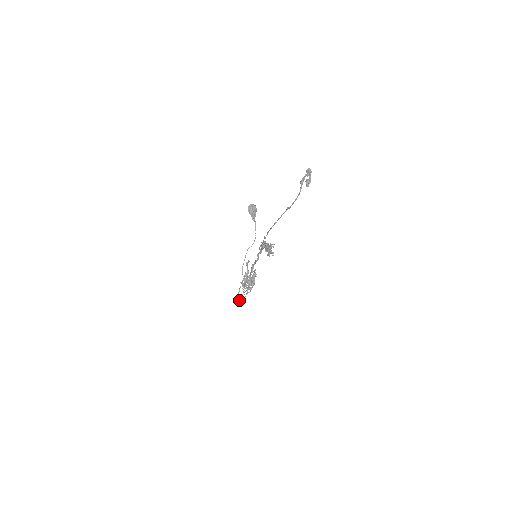
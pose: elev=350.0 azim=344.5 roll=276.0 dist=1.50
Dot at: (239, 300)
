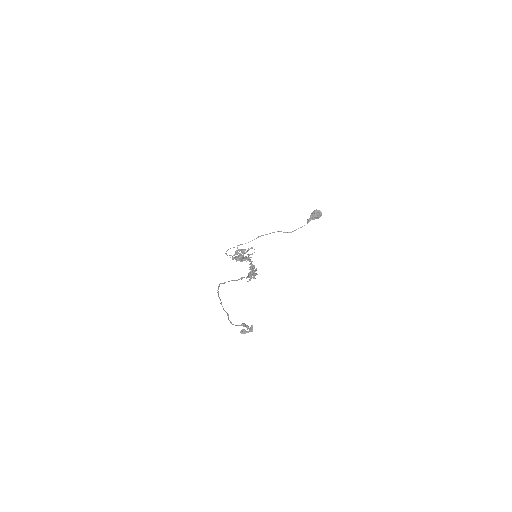
Dot at: (226, 253)
